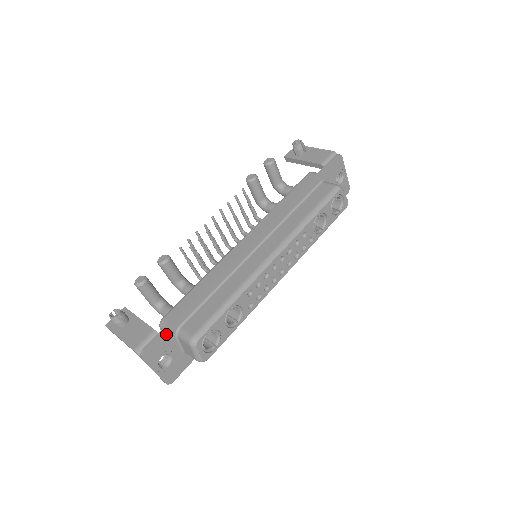
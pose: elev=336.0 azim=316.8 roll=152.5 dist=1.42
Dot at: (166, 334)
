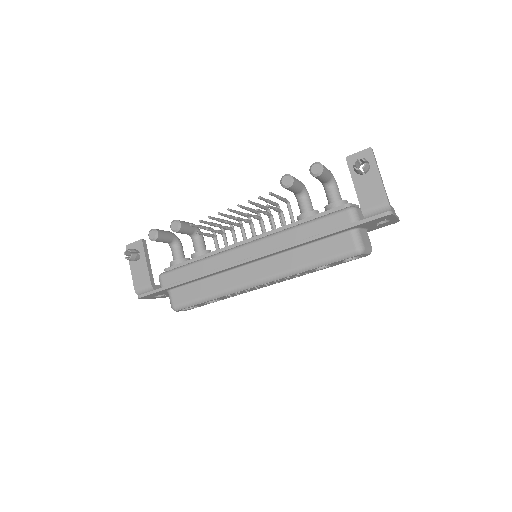
Dot at: (158, 292)
